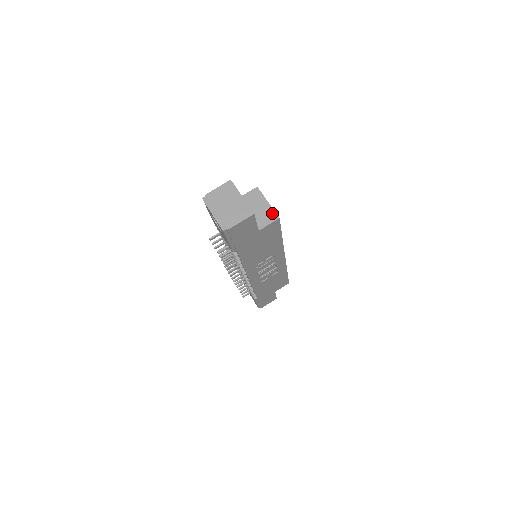
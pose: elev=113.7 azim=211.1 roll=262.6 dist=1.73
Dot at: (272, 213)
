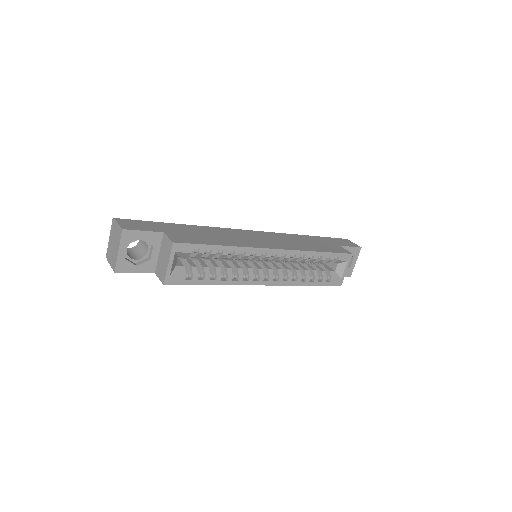
Dot at: (164, 275)
